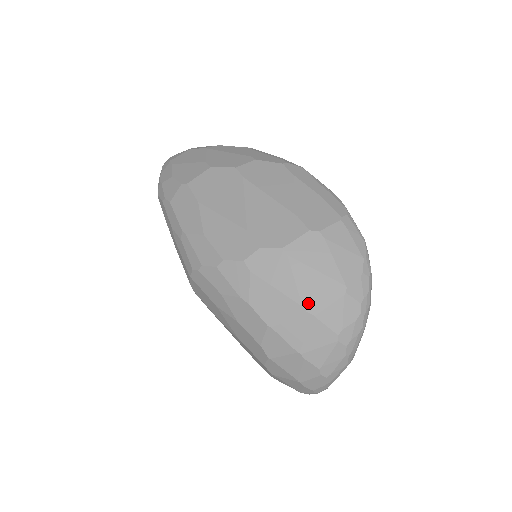
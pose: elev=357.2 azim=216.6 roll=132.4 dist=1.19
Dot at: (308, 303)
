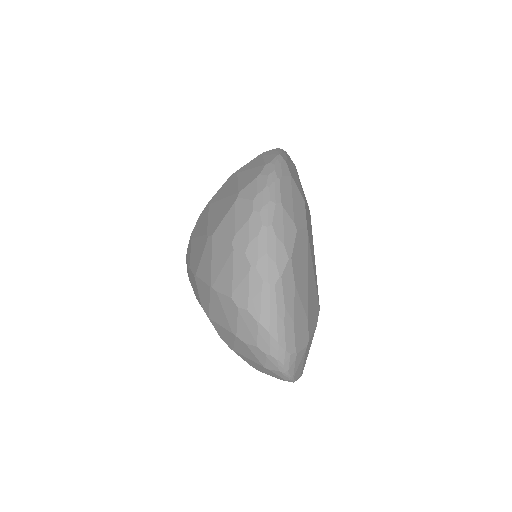
Dot at: (211, 229)
